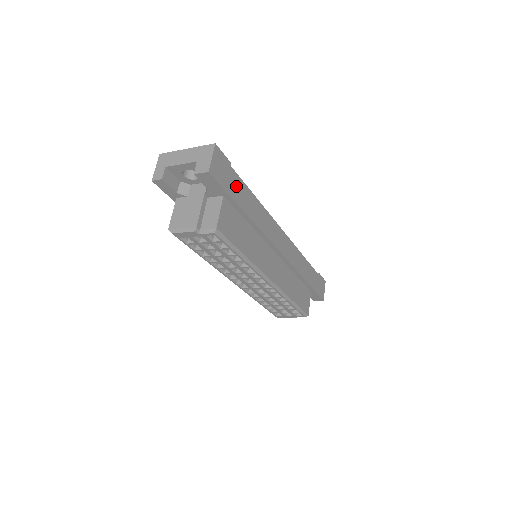
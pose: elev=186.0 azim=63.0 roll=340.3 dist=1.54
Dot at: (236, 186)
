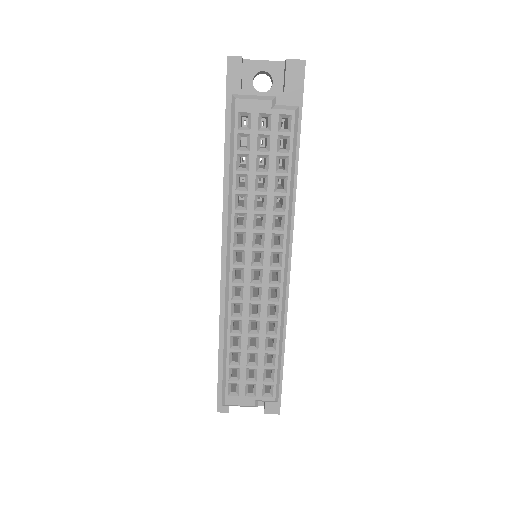
Dot at: occluded
